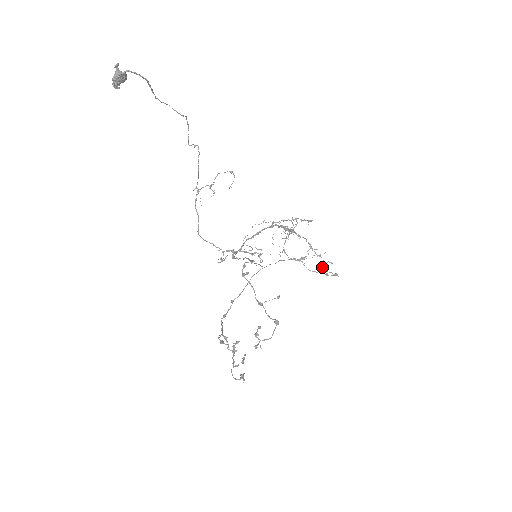
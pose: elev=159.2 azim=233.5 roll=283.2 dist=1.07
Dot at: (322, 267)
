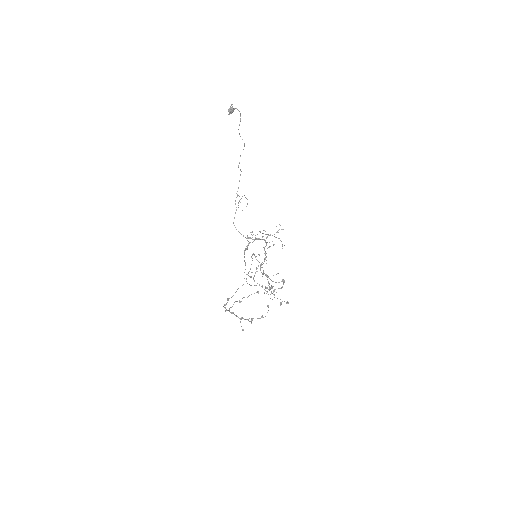
Dot at: occluded
